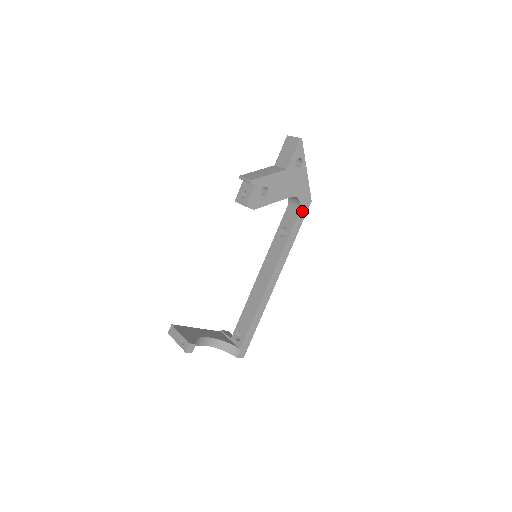
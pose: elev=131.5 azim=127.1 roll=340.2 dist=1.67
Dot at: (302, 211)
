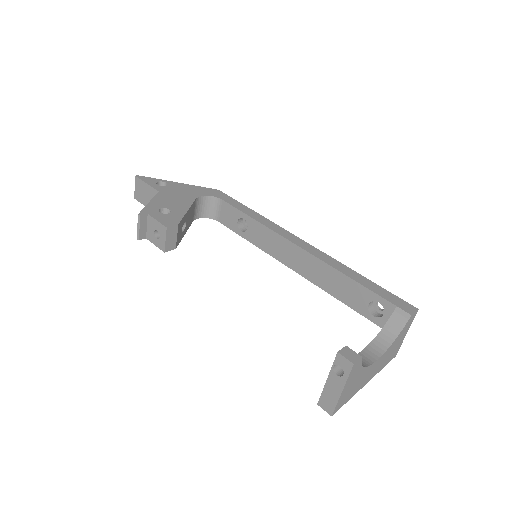
Dot at: (224, 198)
